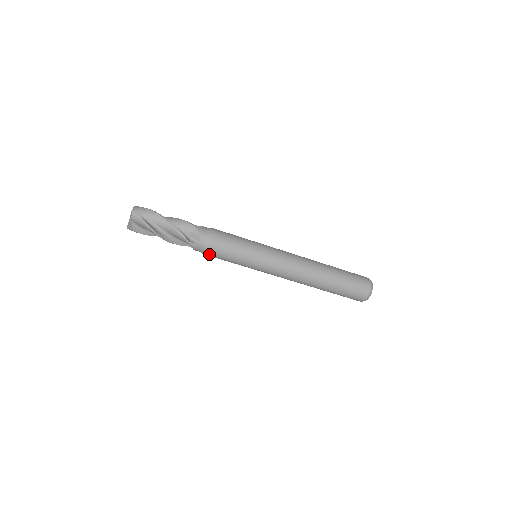
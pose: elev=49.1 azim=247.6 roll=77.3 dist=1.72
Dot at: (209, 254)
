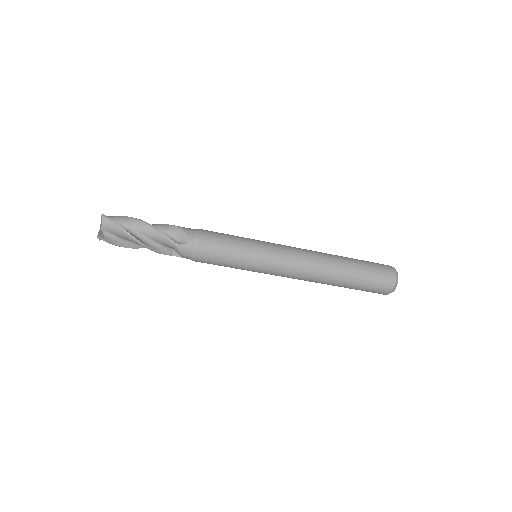
Dot at: occluded
